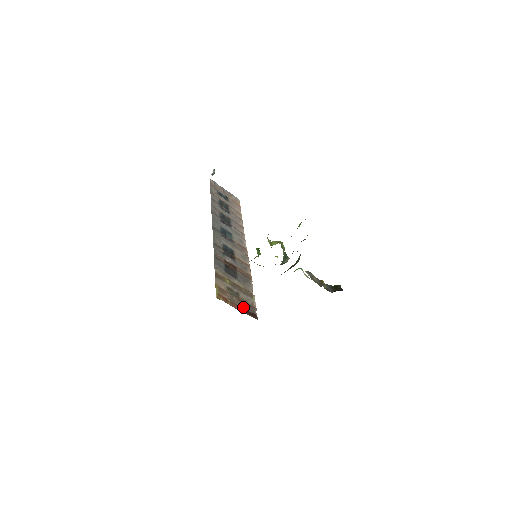
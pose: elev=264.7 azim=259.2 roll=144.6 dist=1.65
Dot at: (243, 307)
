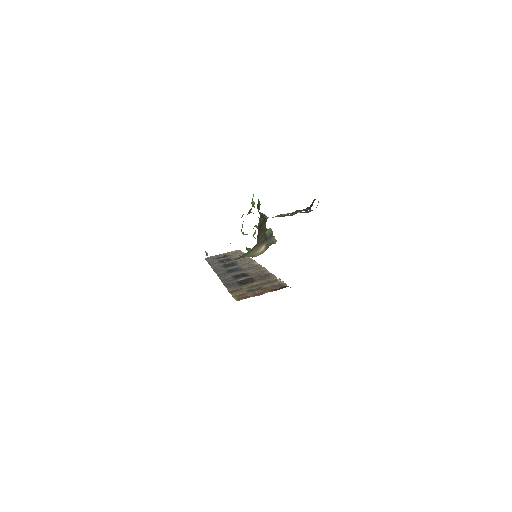
Dot at: (269, 290)
